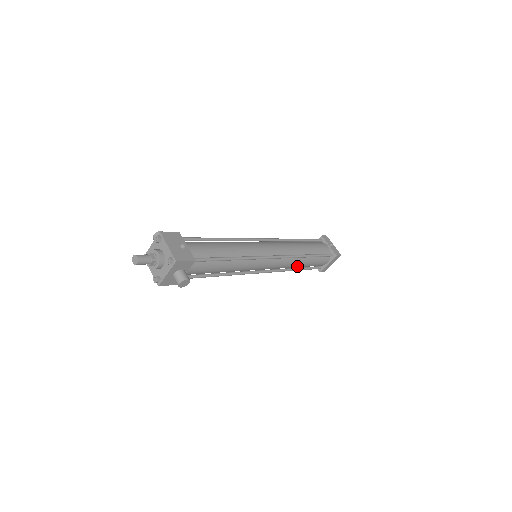
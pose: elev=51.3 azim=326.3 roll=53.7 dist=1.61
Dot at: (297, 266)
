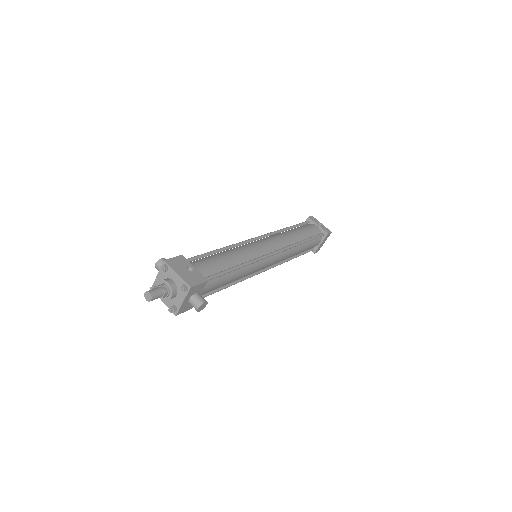
Dot at: (295, 254)
